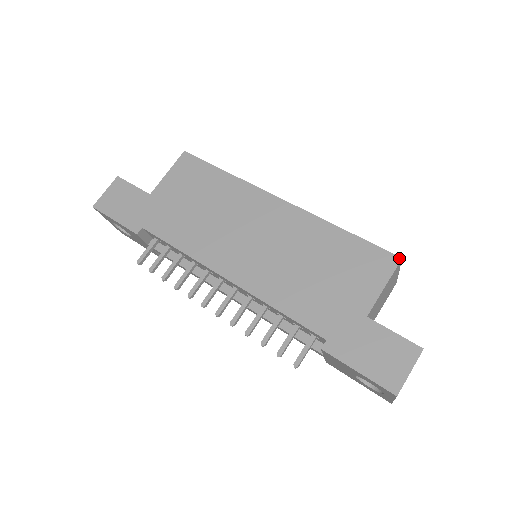
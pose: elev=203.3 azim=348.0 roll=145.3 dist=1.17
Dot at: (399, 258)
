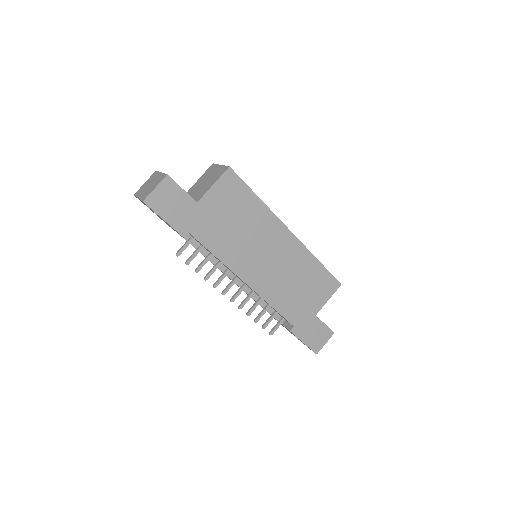
Dot at: (340, 284)
